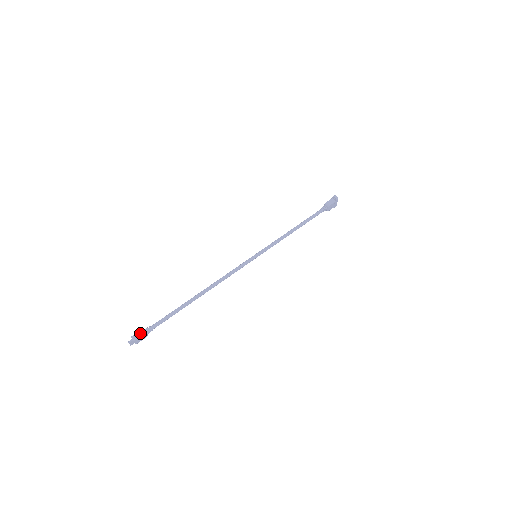
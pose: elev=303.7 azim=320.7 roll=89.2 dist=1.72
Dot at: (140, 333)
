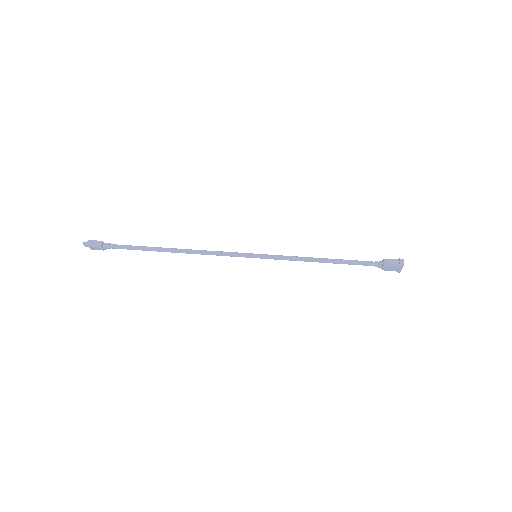
Dot at: (96, 243)
